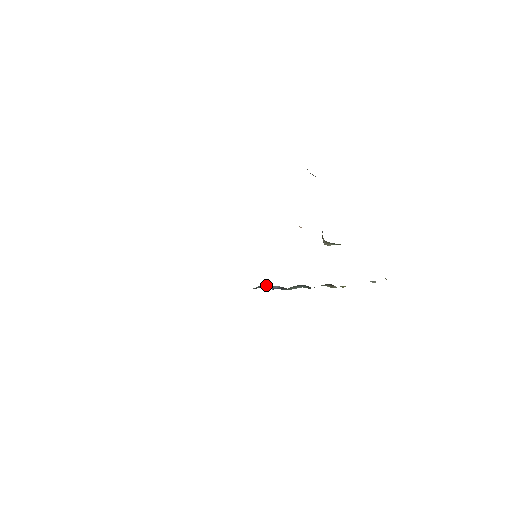
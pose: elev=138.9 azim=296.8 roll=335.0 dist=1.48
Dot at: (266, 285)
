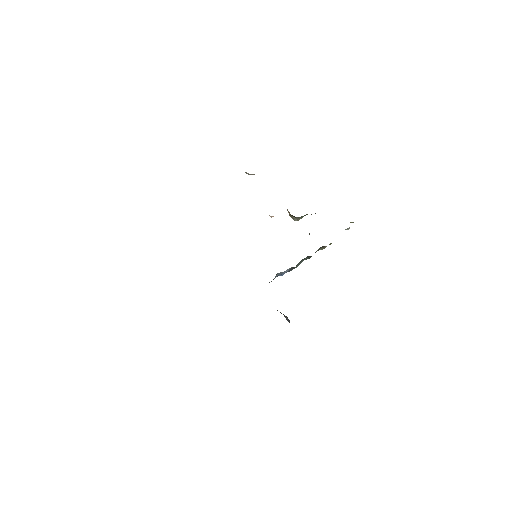
Dot at: (279, 273)
